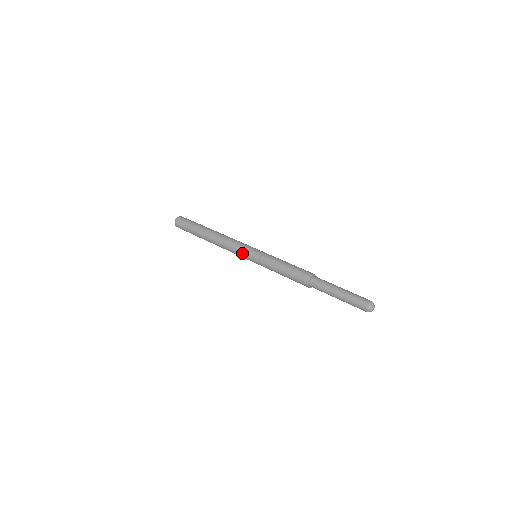
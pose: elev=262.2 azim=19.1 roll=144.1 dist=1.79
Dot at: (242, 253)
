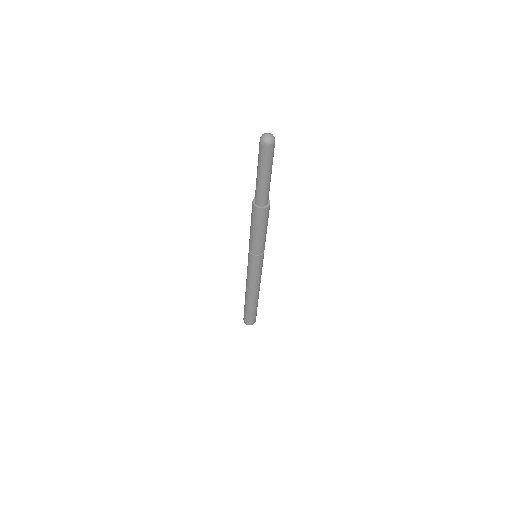
Dot at: occluded
